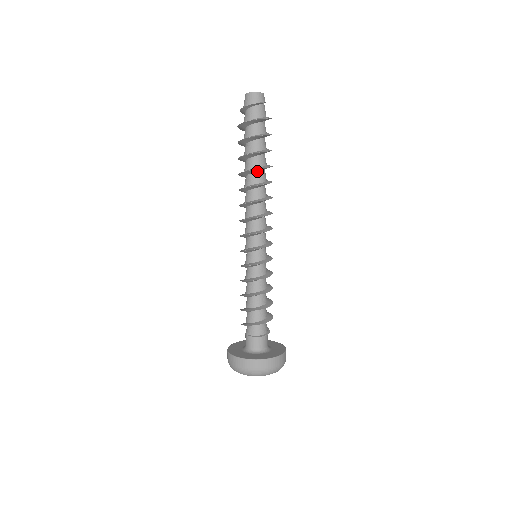
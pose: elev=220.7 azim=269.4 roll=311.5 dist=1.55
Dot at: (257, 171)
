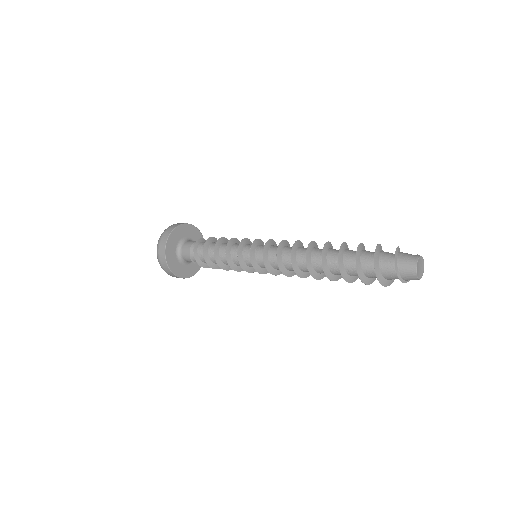
Dot at: (332, 272)
